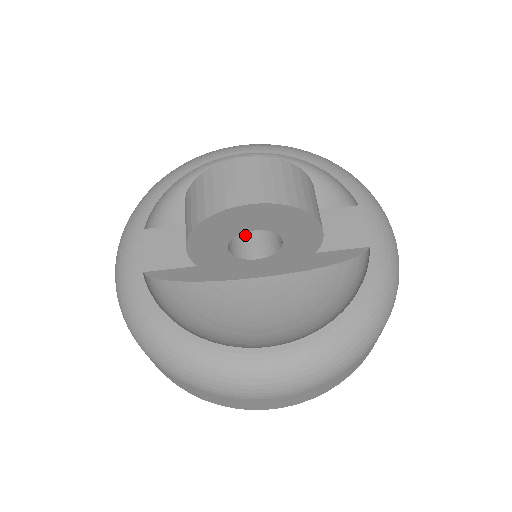
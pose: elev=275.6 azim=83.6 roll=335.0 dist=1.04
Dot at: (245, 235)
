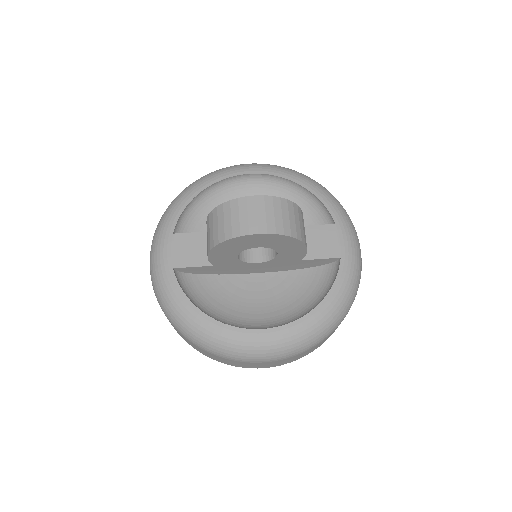
Dot at: occluded
